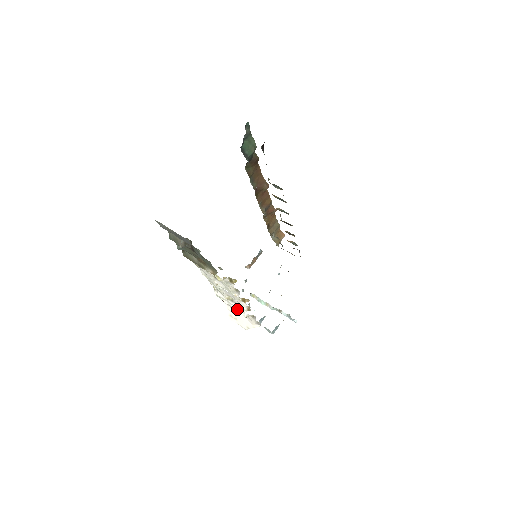
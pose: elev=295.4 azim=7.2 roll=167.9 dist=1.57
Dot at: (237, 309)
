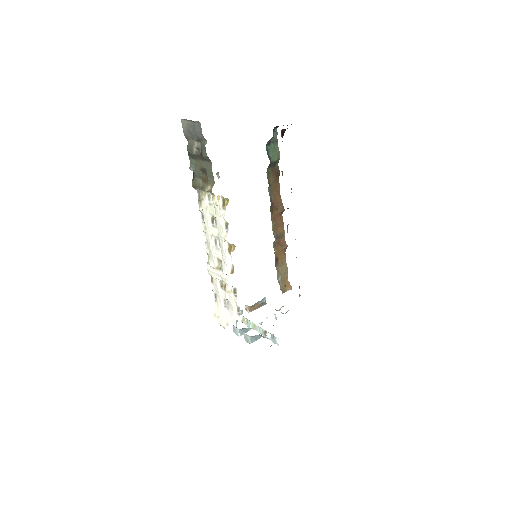
Dot at: (223, 295)
